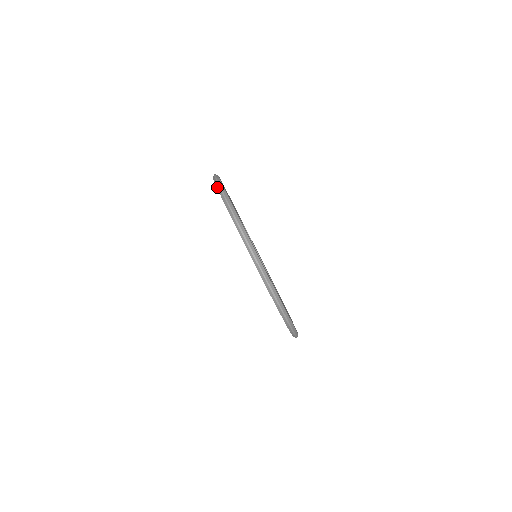
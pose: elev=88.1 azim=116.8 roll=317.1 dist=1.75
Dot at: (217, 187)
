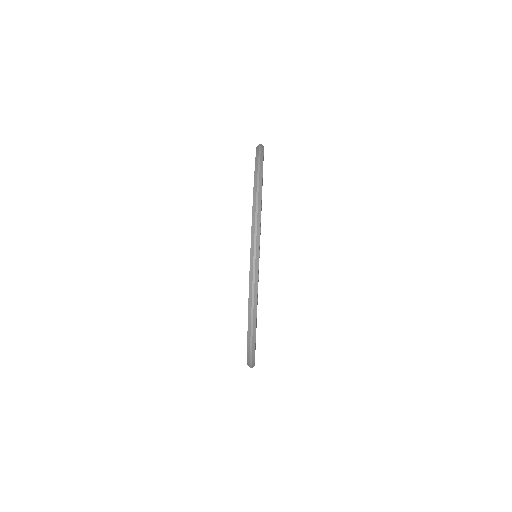
Dot at: occluded
